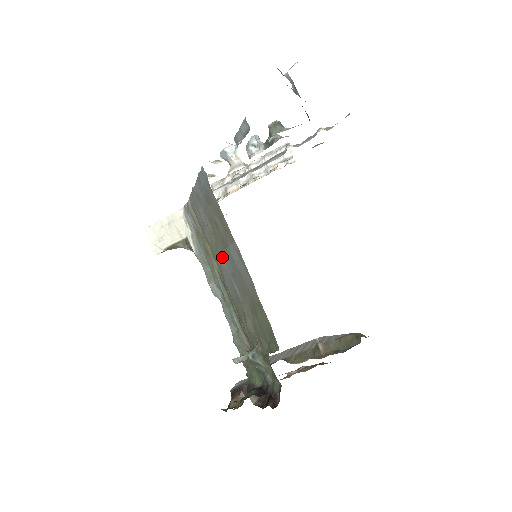
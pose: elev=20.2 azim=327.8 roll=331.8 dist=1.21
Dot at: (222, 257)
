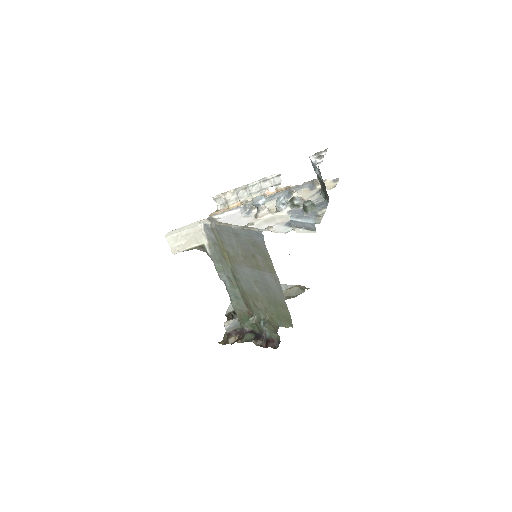
Dot at: (247, 269)
